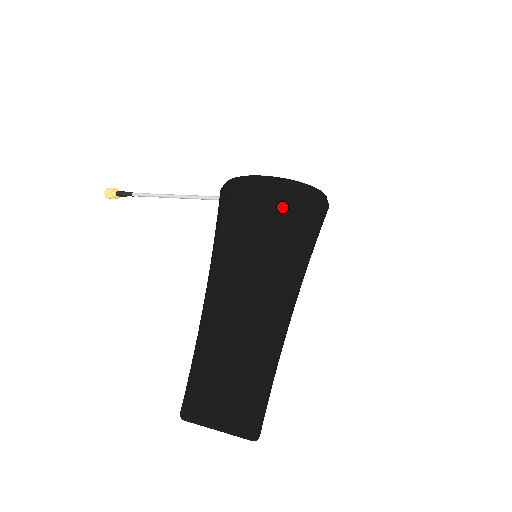
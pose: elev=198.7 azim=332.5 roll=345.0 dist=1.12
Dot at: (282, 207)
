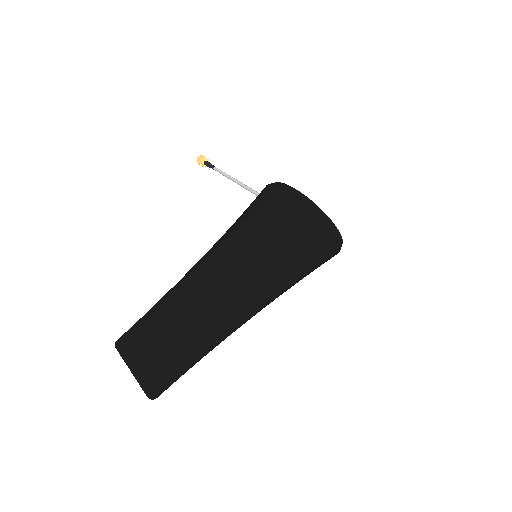
Dot at: (292, 221)
